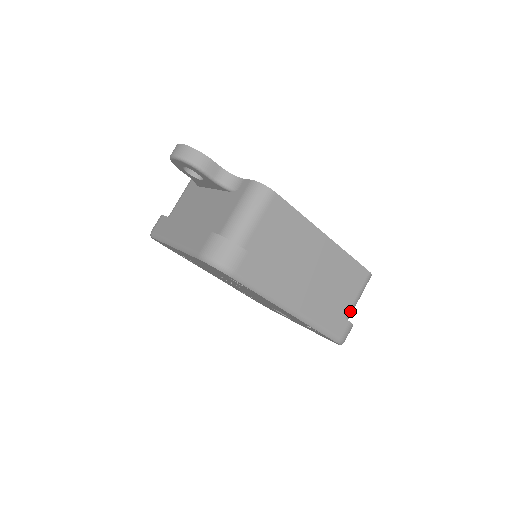
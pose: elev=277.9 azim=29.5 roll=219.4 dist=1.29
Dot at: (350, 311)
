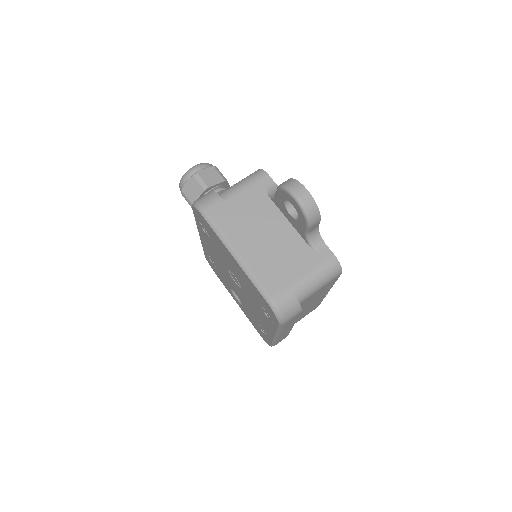
Dot at: occluded
